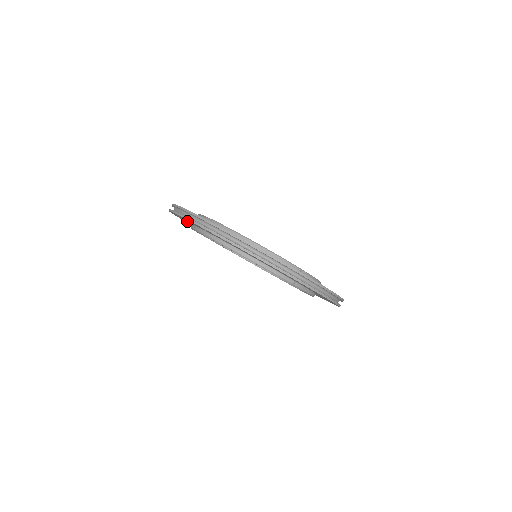
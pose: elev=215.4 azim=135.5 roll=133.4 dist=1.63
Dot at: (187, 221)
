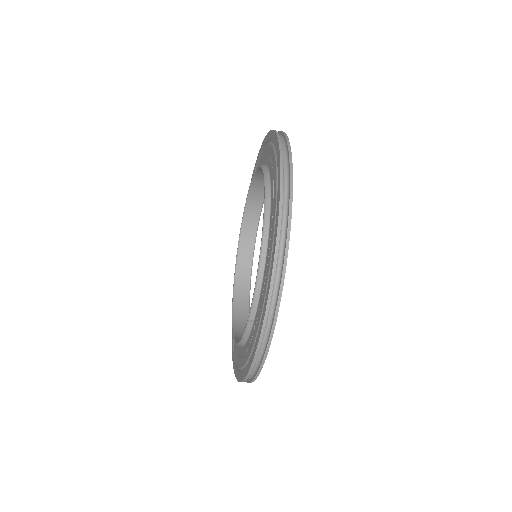
Dot at: (268, 157)
